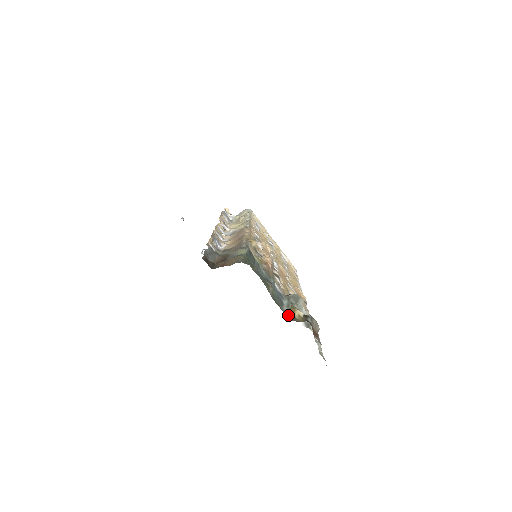
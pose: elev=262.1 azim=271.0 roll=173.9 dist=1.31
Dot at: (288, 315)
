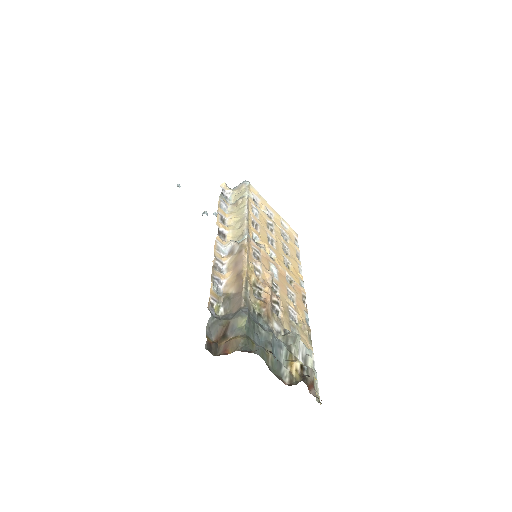
Dot at: (286, 377)
